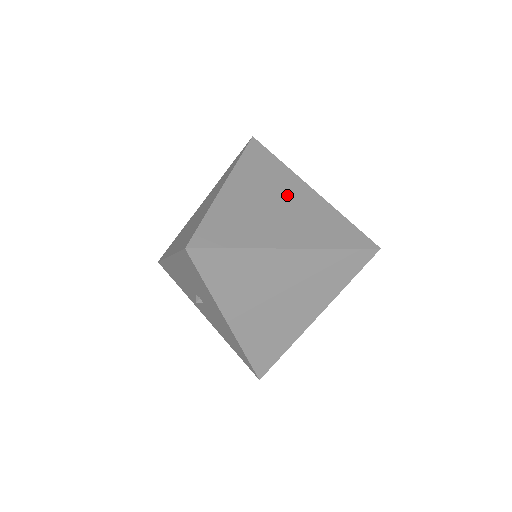
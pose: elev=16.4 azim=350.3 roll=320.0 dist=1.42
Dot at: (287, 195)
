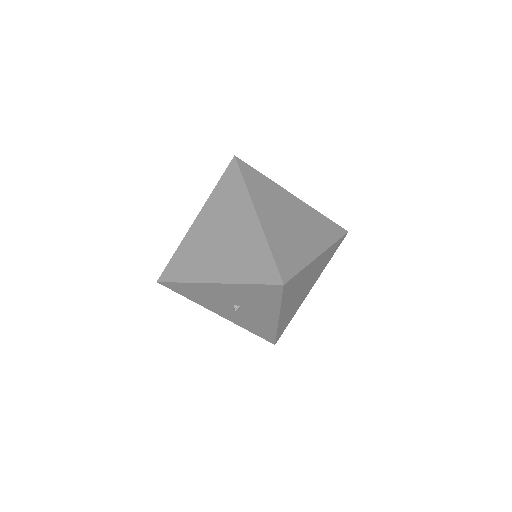
Dot at: (289, 208)
